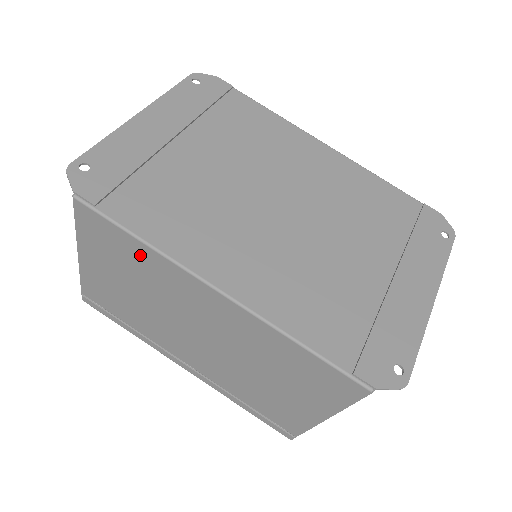
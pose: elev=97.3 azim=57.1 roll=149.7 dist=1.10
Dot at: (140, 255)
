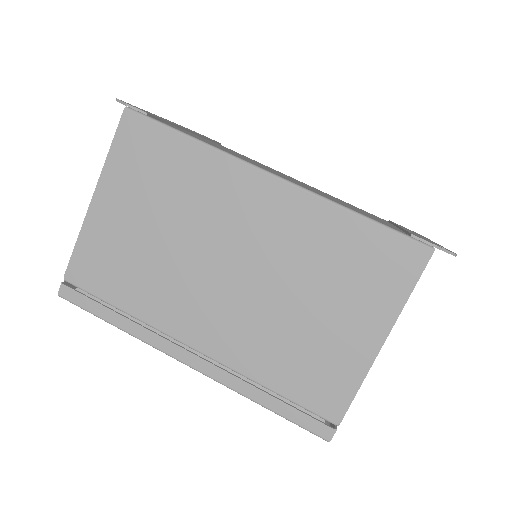
Dot at: (185, 161)
